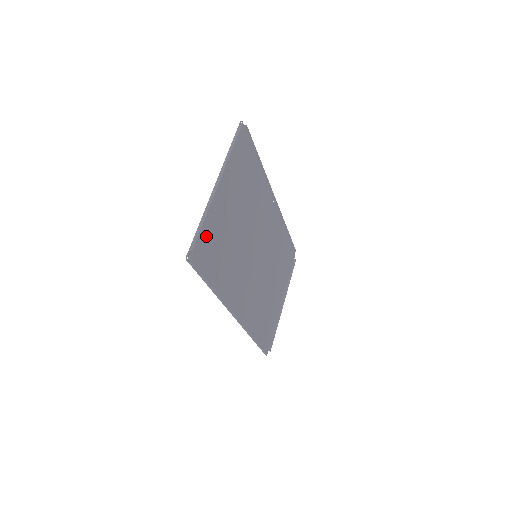
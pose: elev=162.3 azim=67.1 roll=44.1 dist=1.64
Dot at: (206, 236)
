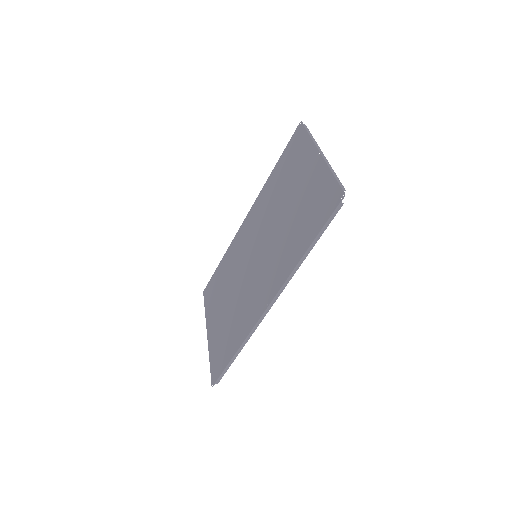
Dot at: (323, 191)
